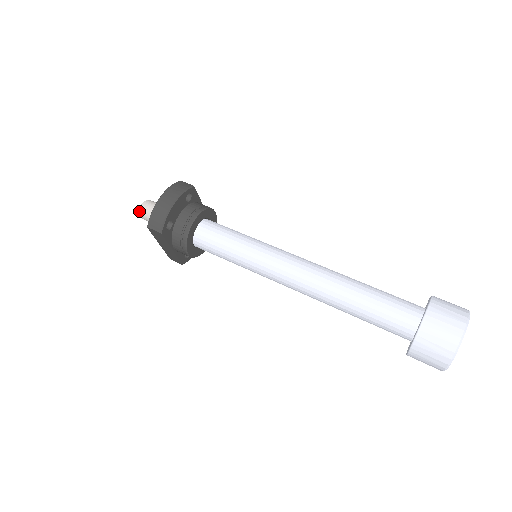
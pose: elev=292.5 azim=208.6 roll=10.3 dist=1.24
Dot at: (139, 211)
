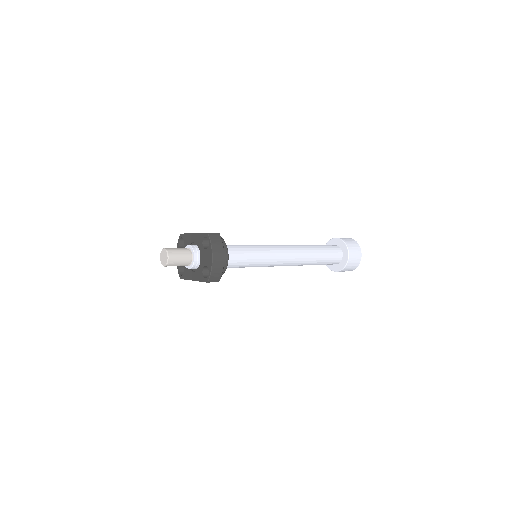
Dot at: (167, 264)
